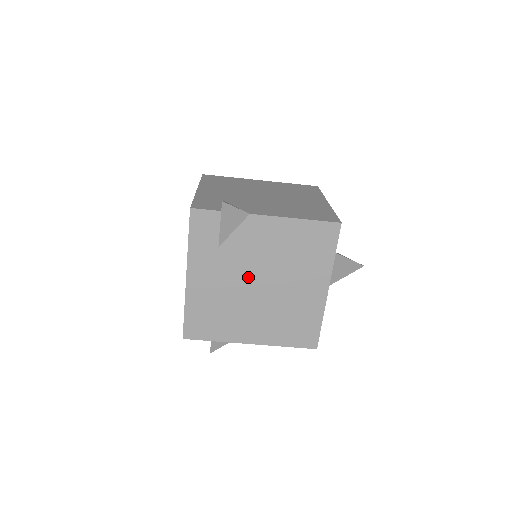
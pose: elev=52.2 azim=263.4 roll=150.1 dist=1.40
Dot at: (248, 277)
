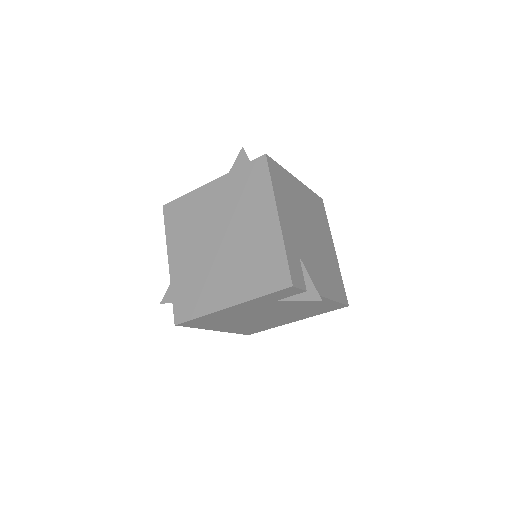
Dot at: (266, 312)
